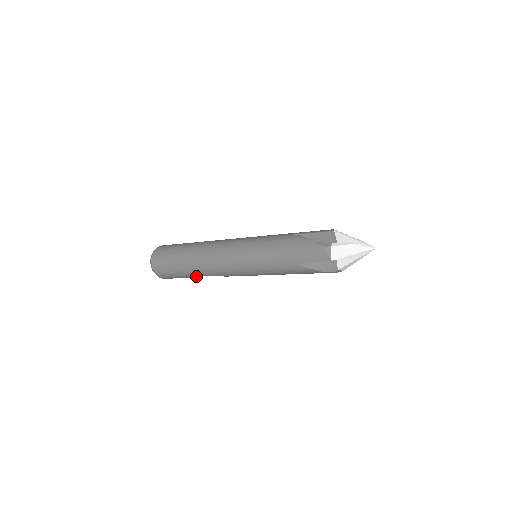
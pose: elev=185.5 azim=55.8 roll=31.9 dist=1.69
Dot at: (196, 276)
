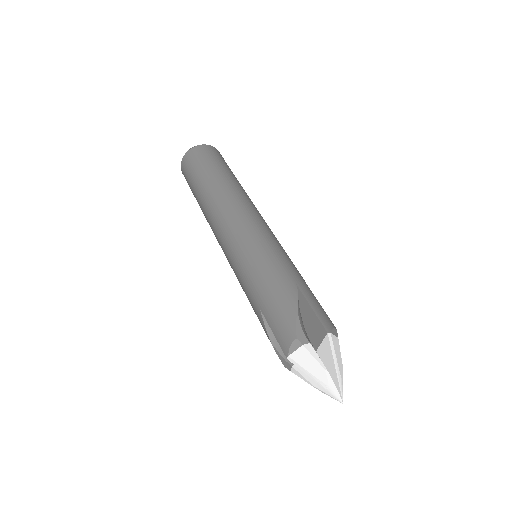
Dot at: occluded
